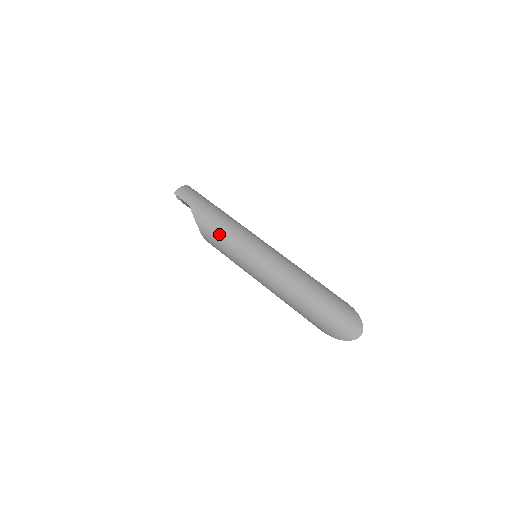
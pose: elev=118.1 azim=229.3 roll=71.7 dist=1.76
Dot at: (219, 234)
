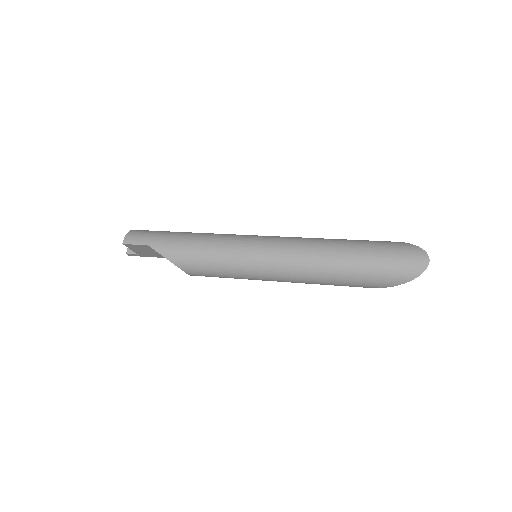
Dot at: (201, 254)
